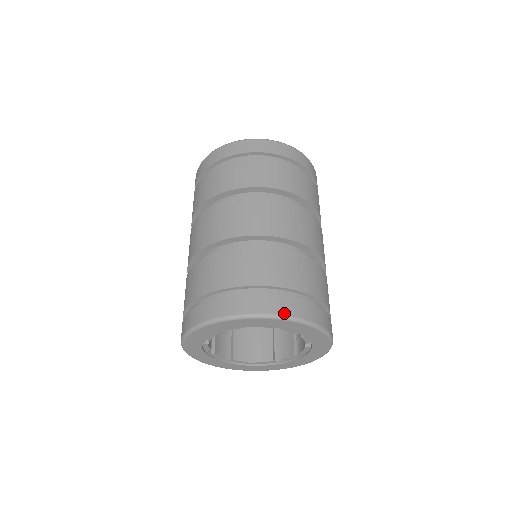
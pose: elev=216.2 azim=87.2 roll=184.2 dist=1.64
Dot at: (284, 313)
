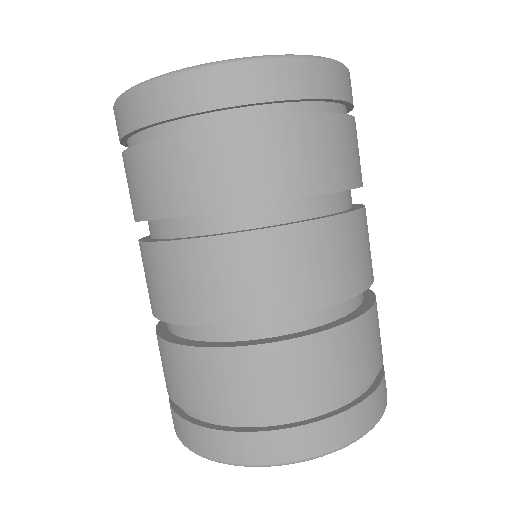
Dot at: (281, 459)
